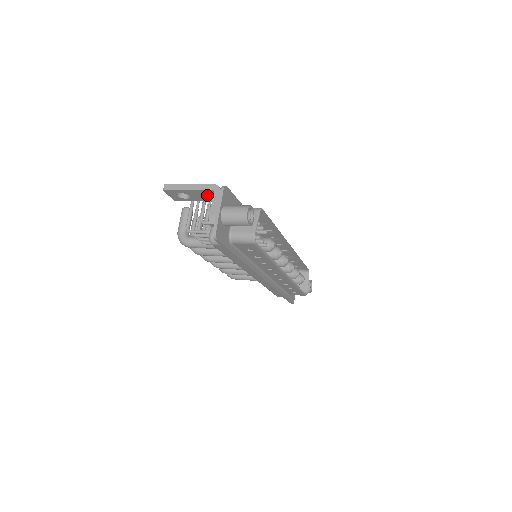
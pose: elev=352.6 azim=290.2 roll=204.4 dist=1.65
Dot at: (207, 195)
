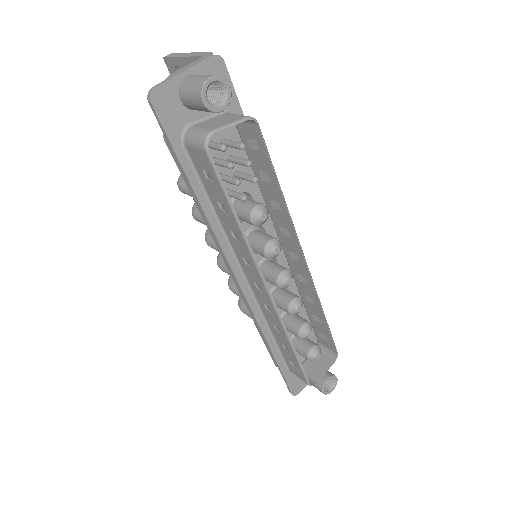
Dot at: occluded
